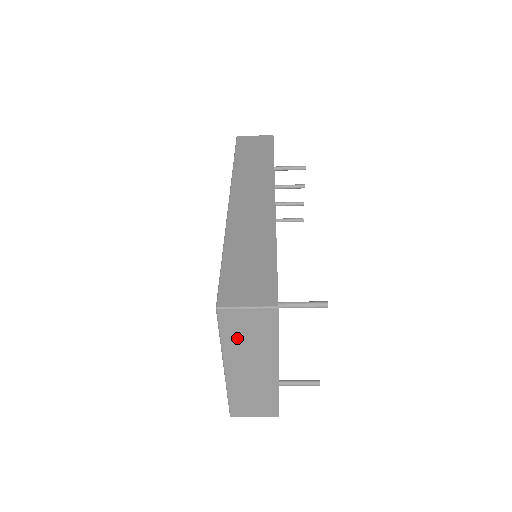
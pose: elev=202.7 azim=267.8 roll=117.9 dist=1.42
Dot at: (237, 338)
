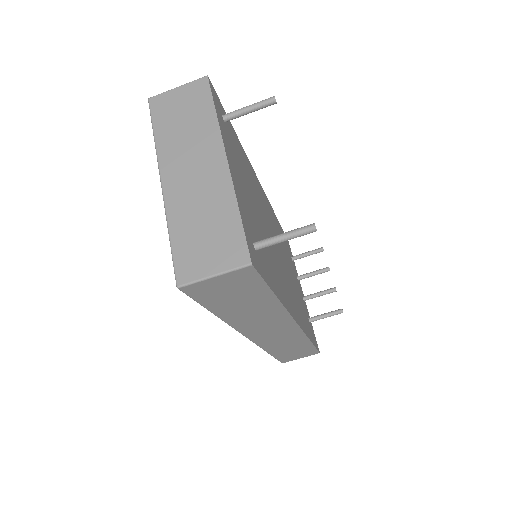
Dot at: (171, 128)
